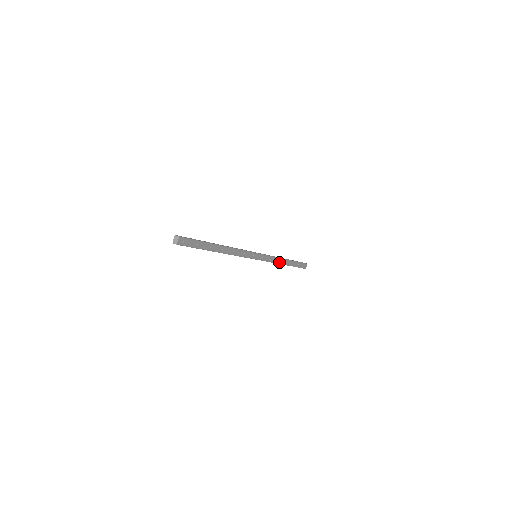
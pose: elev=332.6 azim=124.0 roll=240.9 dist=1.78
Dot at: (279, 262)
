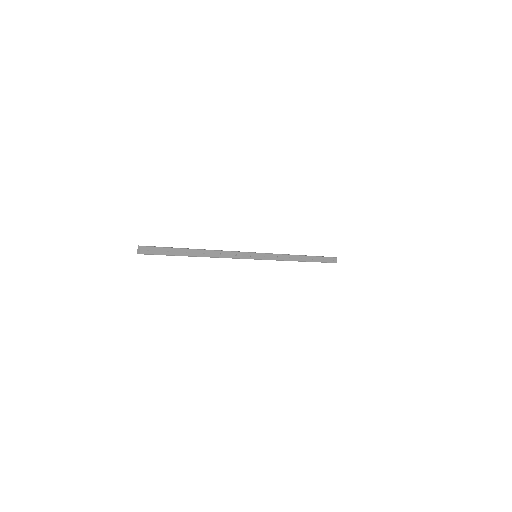
Dot at: (292, 259)
